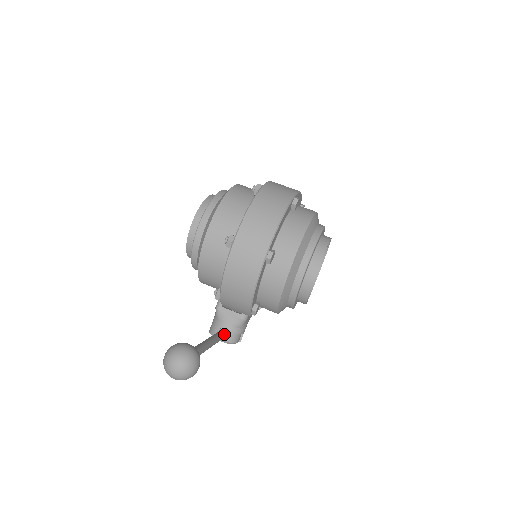
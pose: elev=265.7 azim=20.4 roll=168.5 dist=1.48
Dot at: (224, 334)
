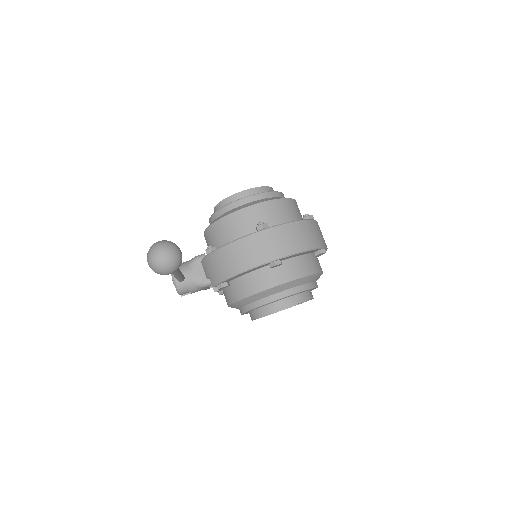
Dot at: (183, 278)
